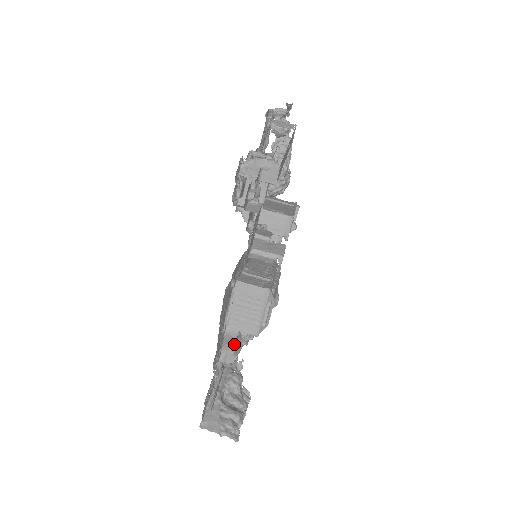
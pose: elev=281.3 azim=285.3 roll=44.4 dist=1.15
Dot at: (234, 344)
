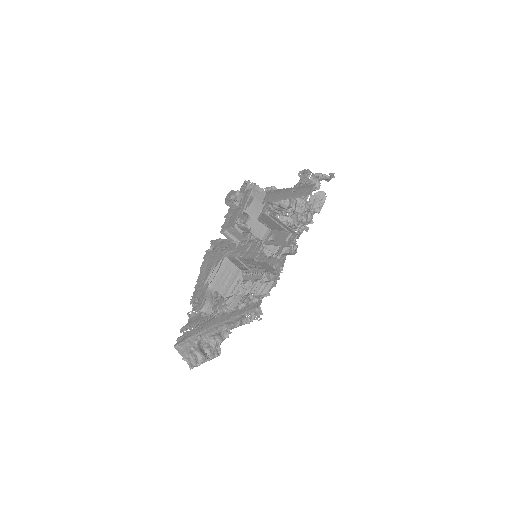
Dot at: (213, 300)
